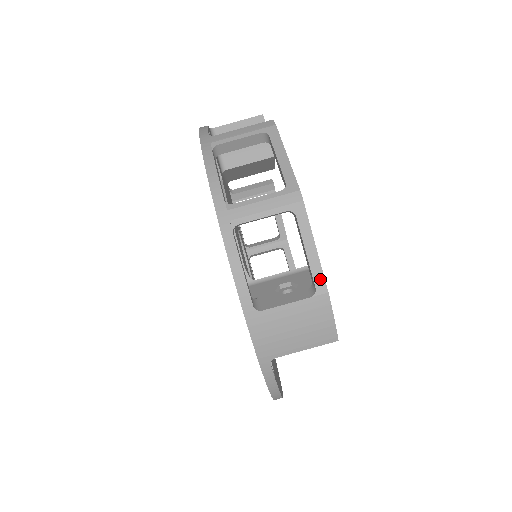
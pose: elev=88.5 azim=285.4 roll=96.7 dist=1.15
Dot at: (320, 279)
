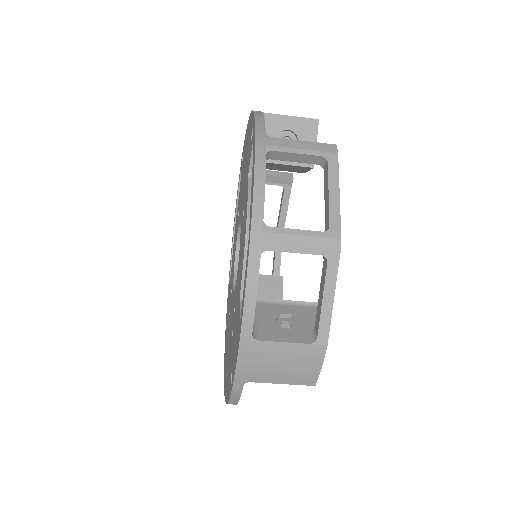
Dot at: (325, 330)
